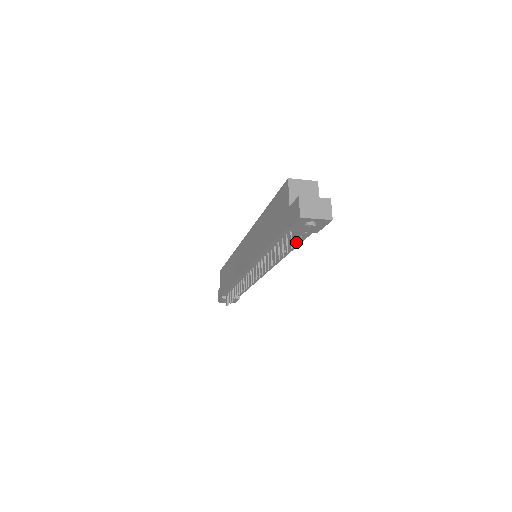
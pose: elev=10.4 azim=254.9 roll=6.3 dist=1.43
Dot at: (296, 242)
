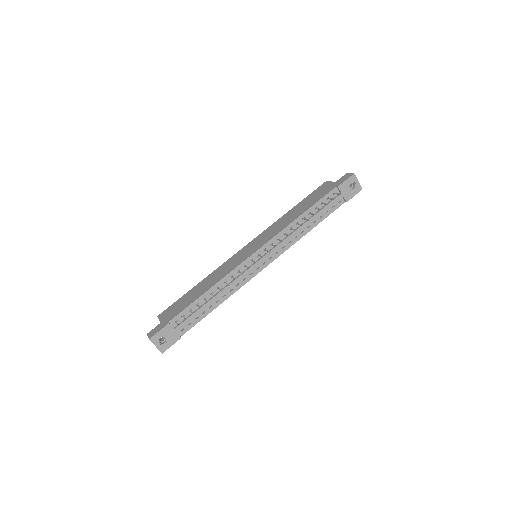
Dot at: (323, 215)
